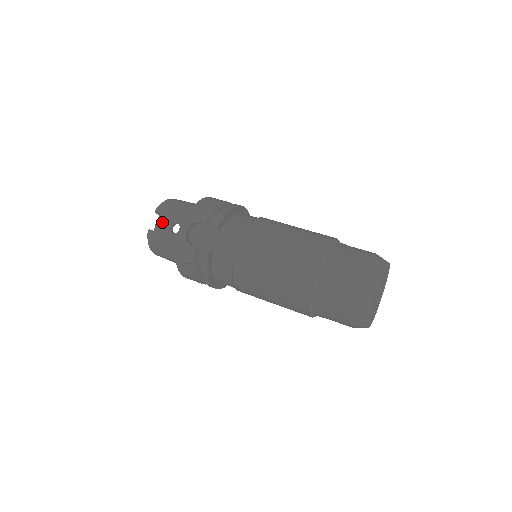
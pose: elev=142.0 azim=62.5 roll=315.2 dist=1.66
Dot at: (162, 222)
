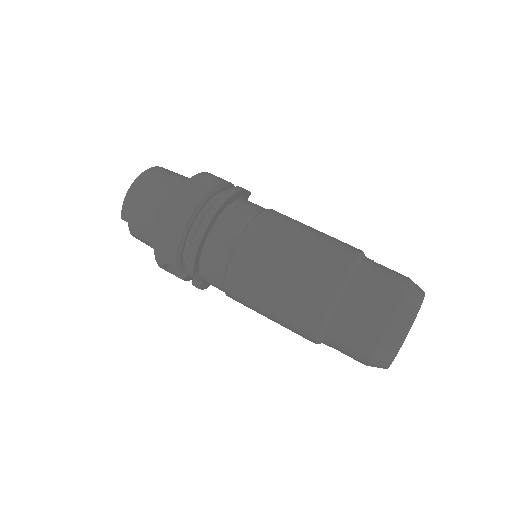
Dot at: (136, 236)
